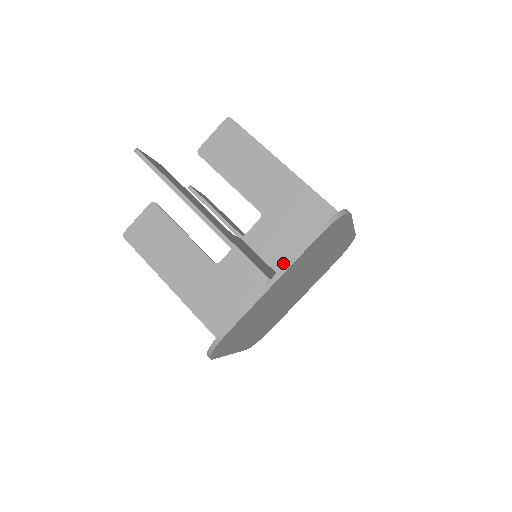
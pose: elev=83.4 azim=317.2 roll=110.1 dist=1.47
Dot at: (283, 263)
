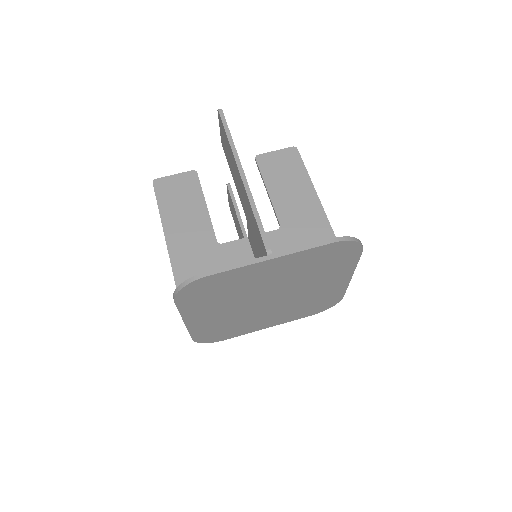
Dot at: occluded
